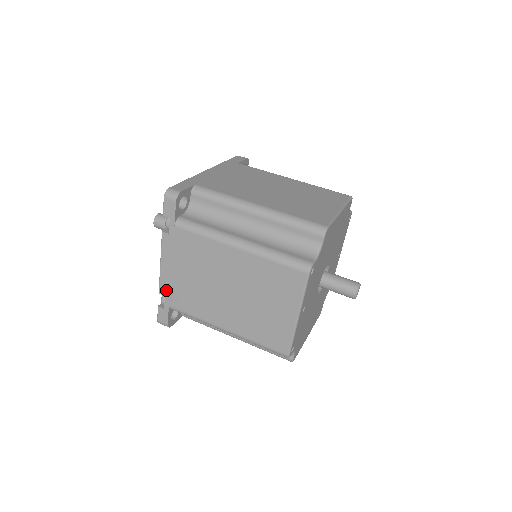
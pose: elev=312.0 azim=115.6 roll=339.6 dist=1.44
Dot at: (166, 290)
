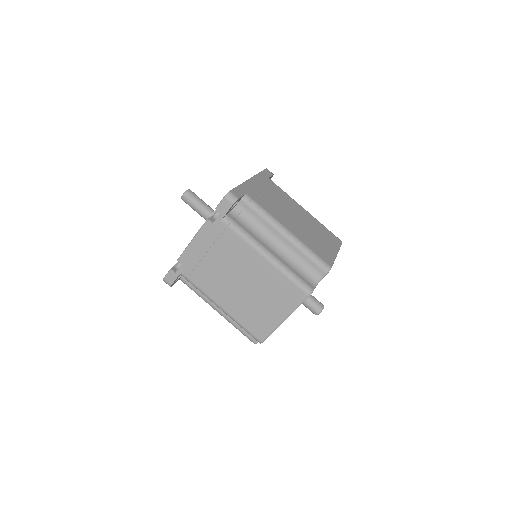
Dot at: (186, 260)
